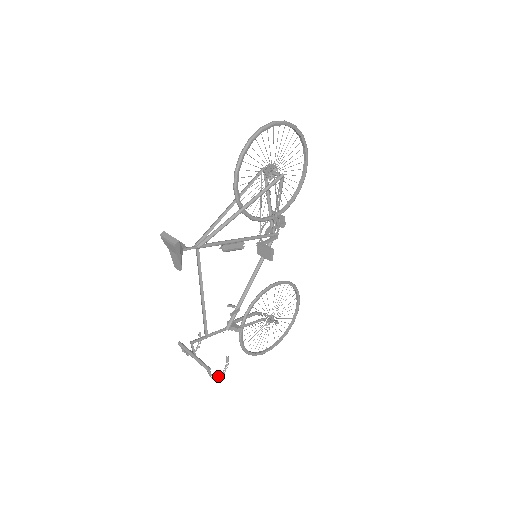
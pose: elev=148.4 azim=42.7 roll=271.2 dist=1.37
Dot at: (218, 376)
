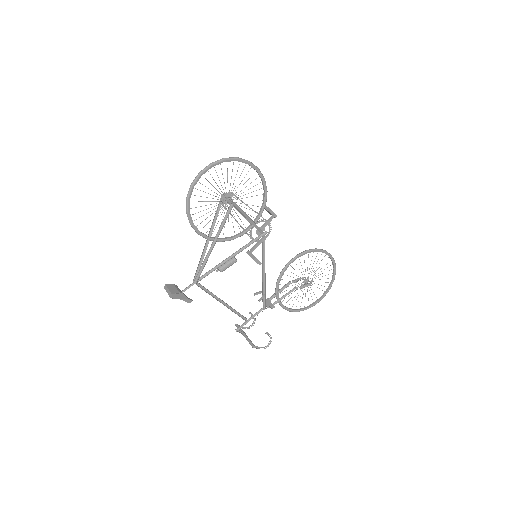
Dot at: (267, 345)
